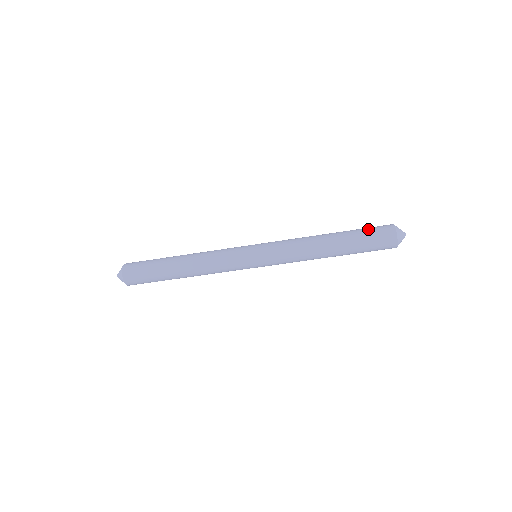
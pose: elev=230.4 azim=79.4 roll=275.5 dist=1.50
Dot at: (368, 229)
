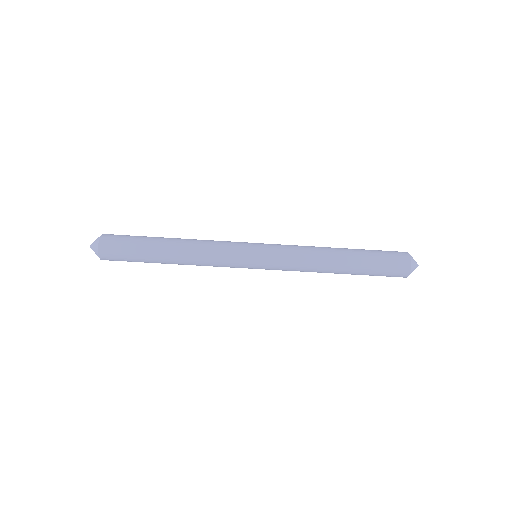
Dot at: (380, 250)
